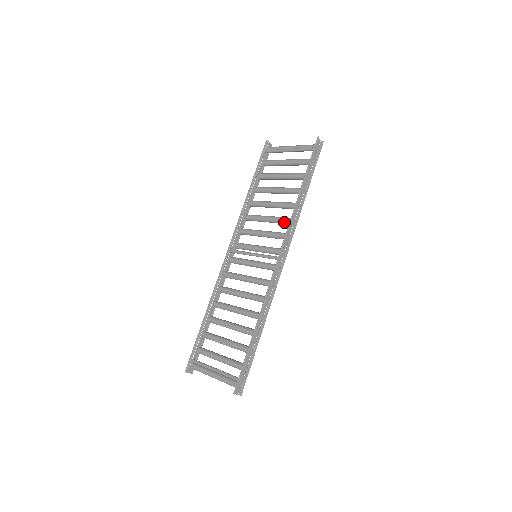
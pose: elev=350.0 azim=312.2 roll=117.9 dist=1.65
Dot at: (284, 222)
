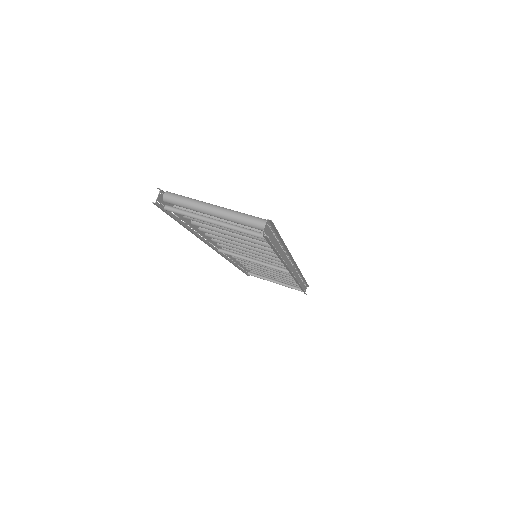
Dot at: (273, 256)
